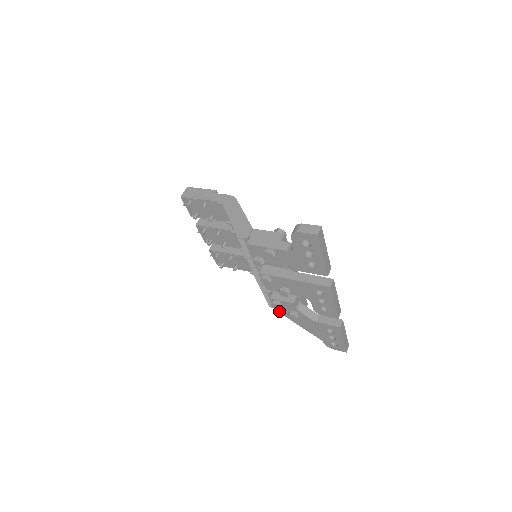
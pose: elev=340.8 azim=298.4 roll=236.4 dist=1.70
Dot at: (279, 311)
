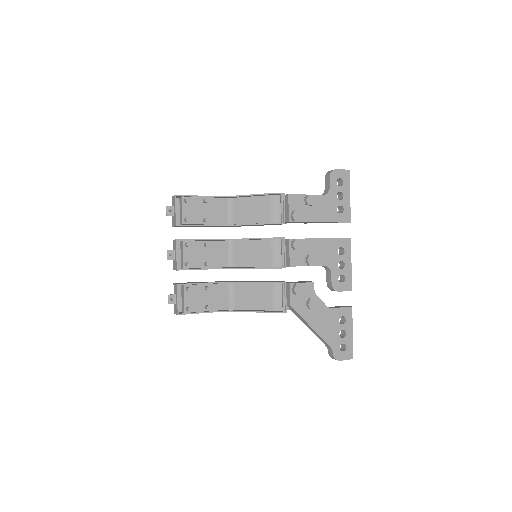
Dot at: (295, 307)
